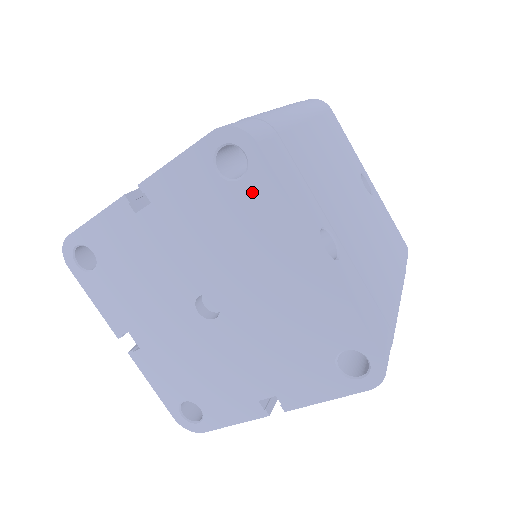
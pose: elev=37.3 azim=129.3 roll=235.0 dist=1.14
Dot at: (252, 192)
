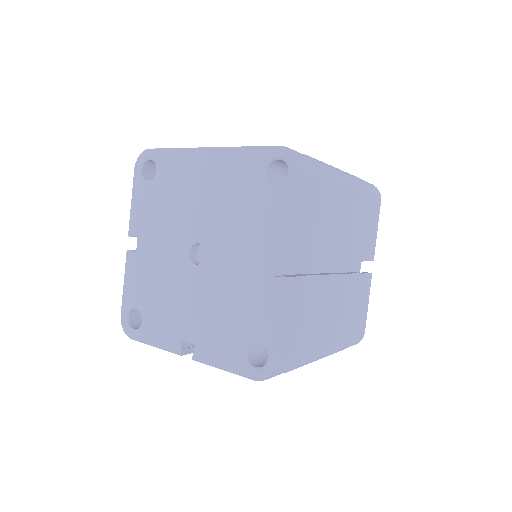
Dot at: (164, 168)
